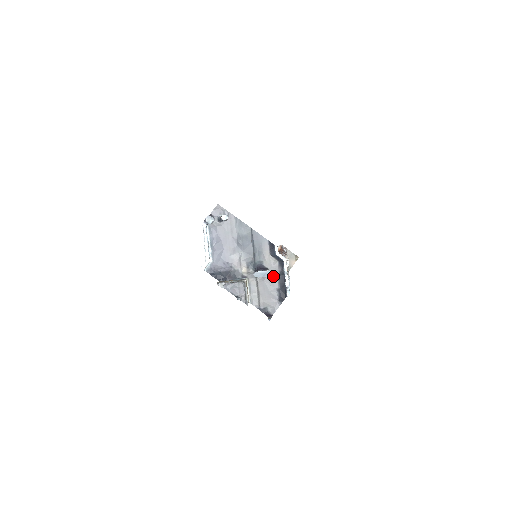
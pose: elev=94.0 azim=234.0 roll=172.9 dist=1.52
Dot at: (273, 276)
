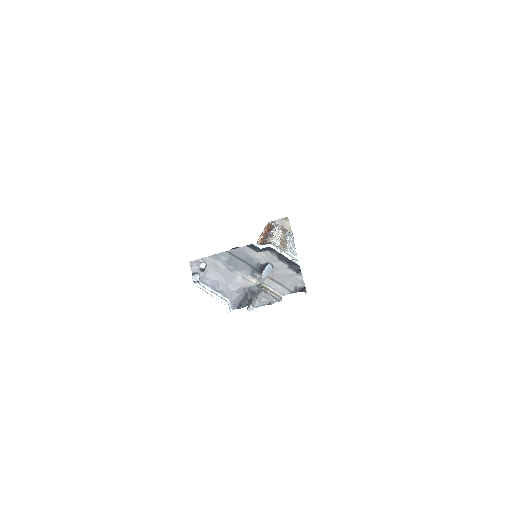
Dot at: (276, 263)
